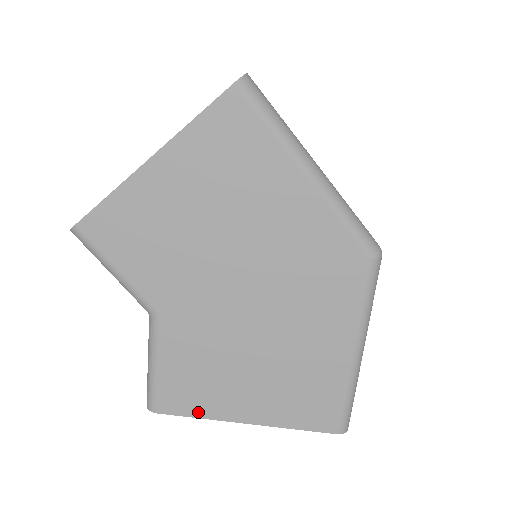
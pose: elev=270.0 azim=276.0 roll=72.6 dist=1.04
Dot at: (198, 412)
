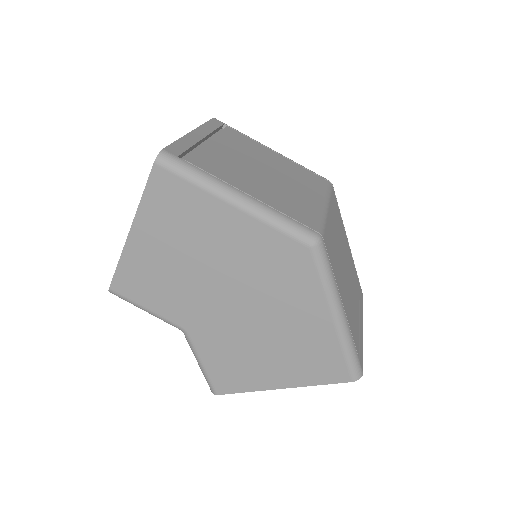
Dot at: (244, 388)
